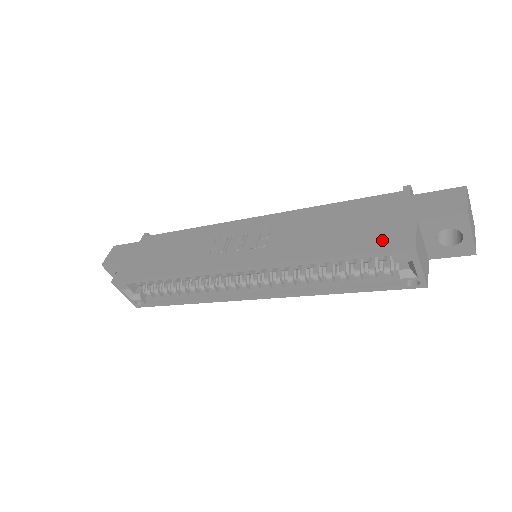
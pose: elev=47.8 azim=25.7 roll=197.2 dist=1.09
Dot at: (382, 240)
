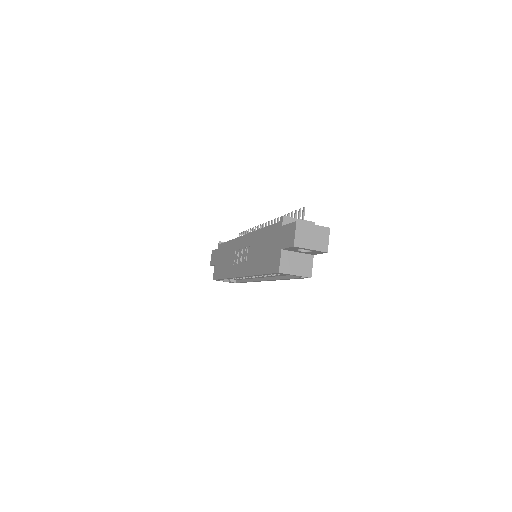
Dot at: (272, 264)
